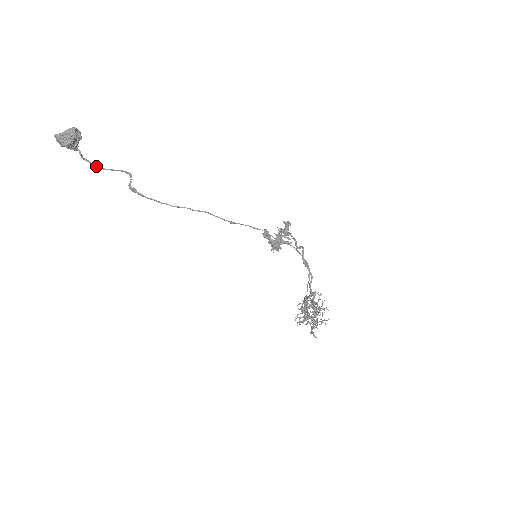
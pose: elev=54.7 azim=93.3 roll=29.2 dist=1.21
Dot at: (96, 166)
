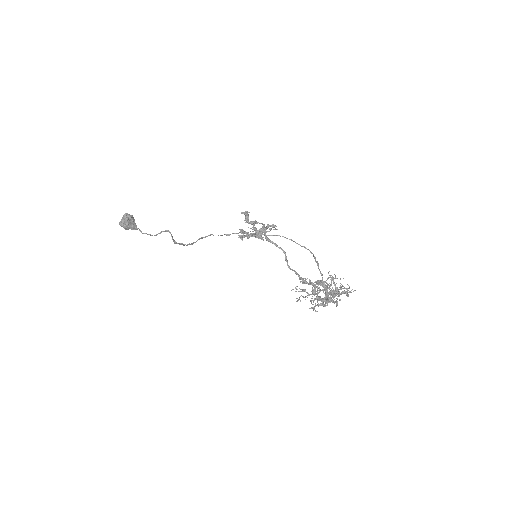
Dot at: (151, 235)
